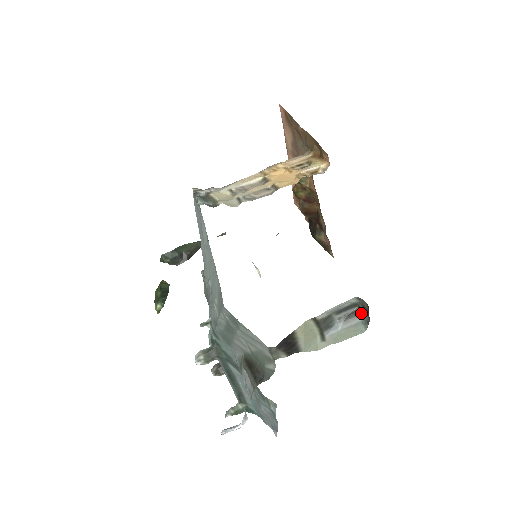
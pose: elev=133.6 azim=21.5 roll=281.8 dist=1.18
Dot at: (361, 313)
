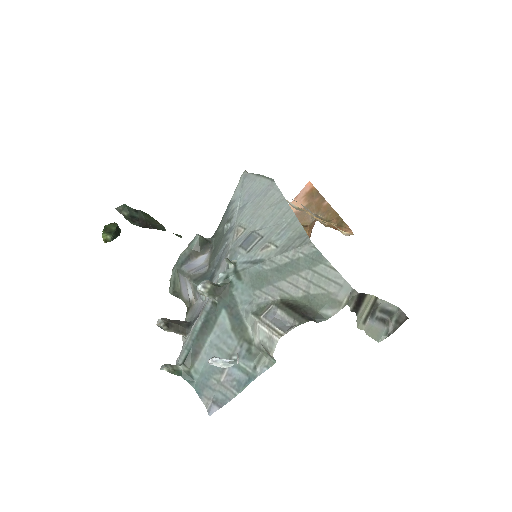
Dot at: (389, 324)
